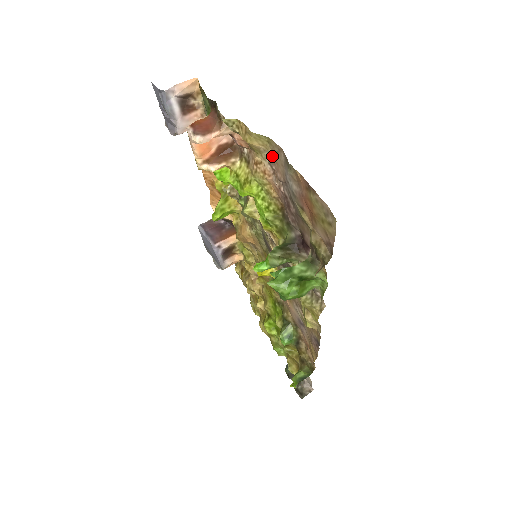
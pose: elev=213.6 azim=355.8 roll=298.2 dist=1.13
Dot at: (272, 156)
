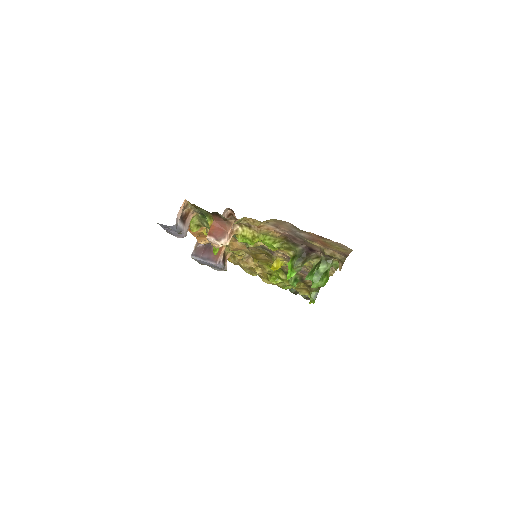
Dot at: (275, 223)
